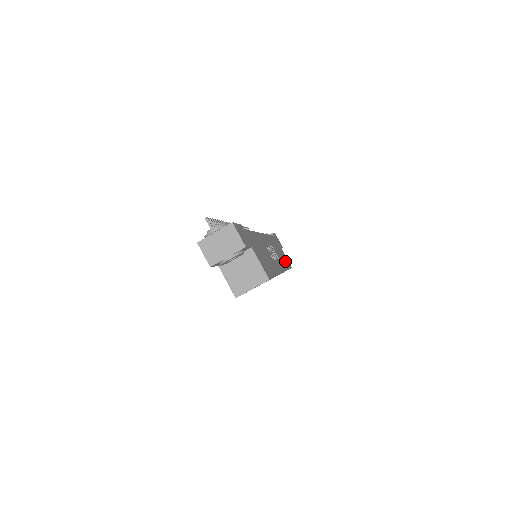
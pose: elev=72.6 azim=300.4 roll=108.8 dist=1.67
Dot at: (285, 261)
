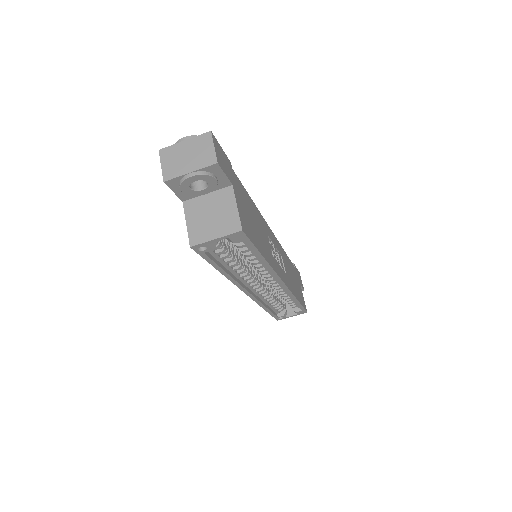
Dot at: (298, 293)
